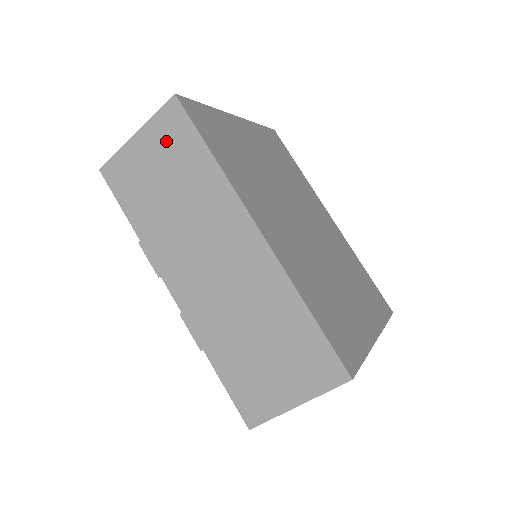
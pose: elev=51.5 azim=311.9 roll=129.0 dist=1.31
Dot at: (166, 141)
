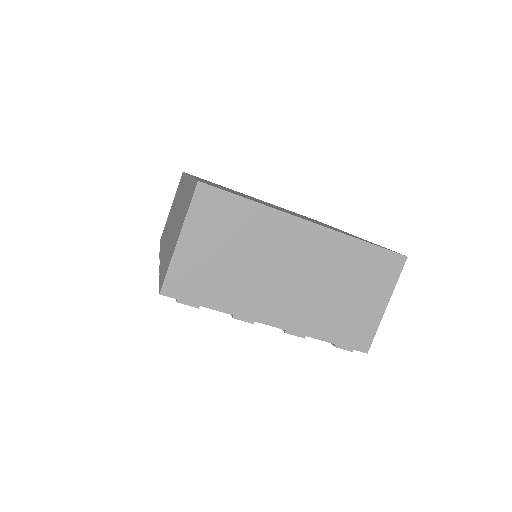
Dot at: occluded
